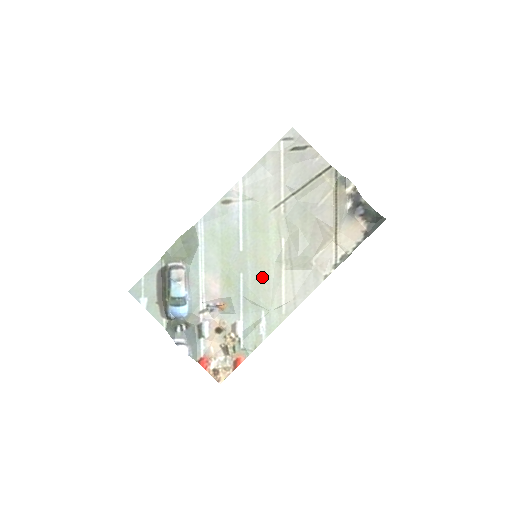
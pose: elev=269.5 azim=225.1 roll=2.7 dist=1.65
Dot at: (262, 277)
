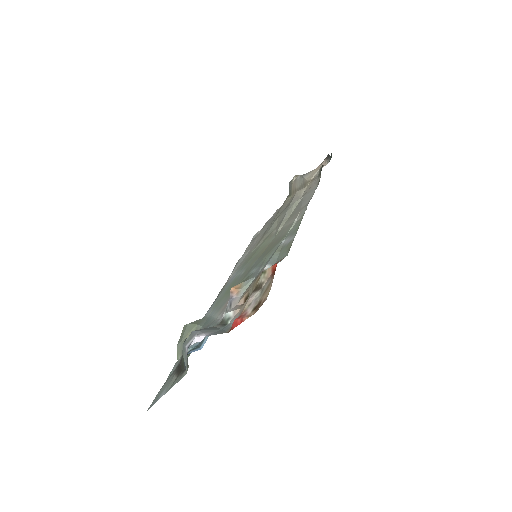
Dot at: (268, 249)
